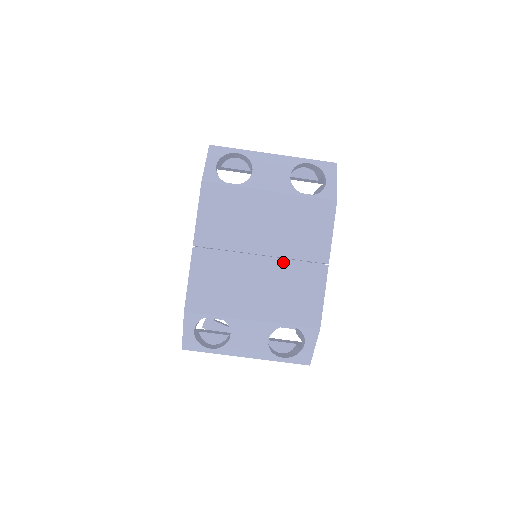
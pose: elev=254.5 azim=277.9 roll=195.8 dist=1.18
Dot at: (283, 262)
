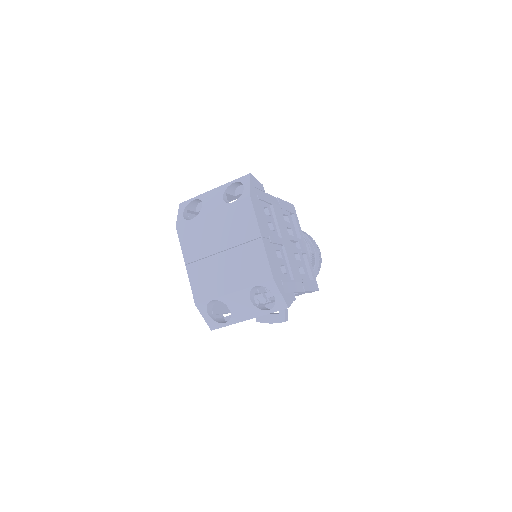
Dot at: (235, 249)
